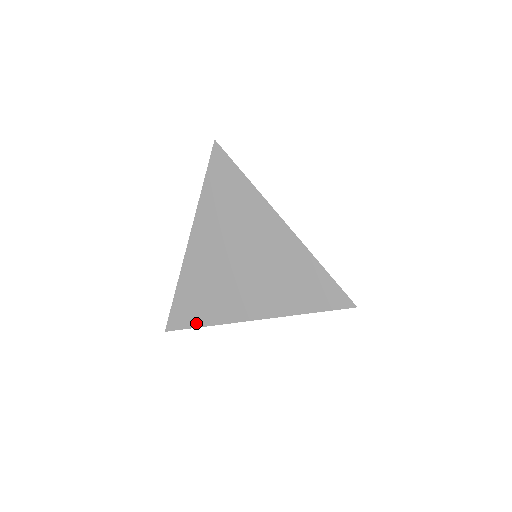
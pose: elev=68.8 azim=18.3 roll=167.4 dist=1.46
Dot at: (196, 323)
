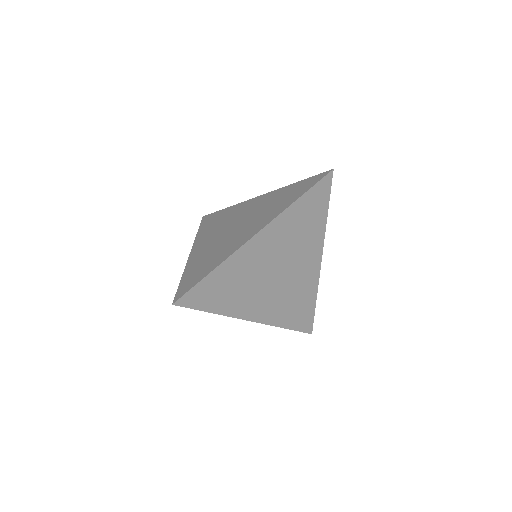
Dot at: (209, 308)
